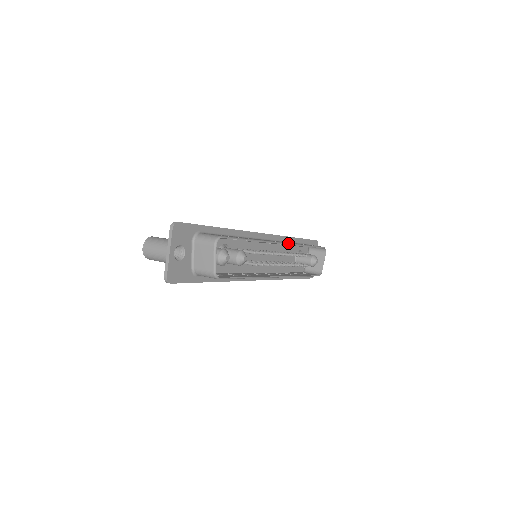
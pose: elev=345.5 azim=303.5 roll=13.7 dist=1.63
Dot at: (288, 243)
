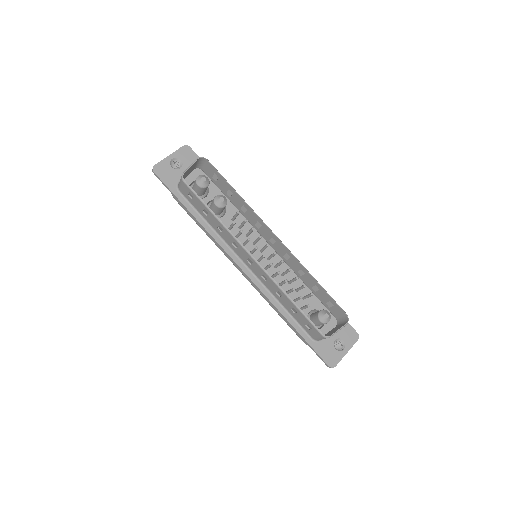
Dot at: occluded
